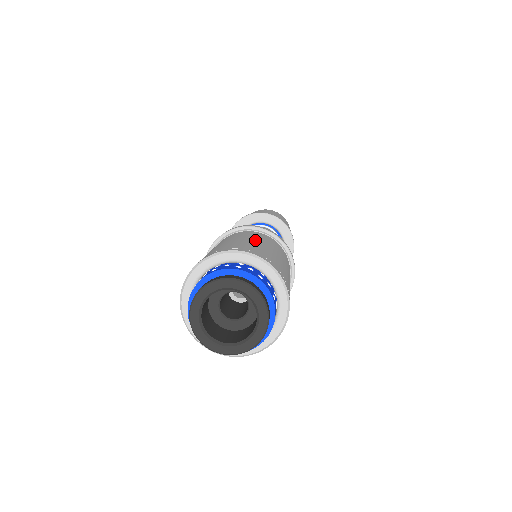
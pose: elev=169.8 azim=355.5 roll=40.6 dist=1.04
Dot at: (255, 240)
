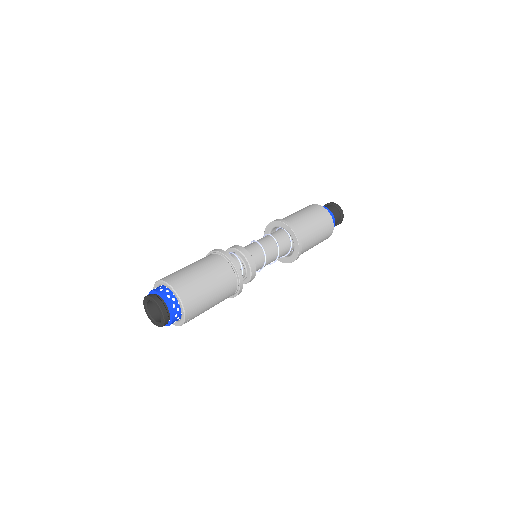
Dot at: (206, 277)
